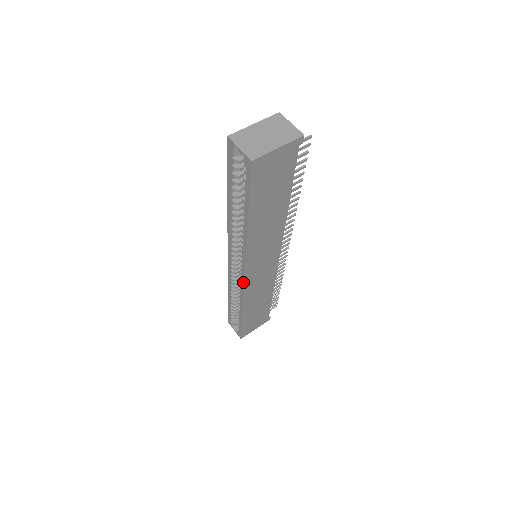
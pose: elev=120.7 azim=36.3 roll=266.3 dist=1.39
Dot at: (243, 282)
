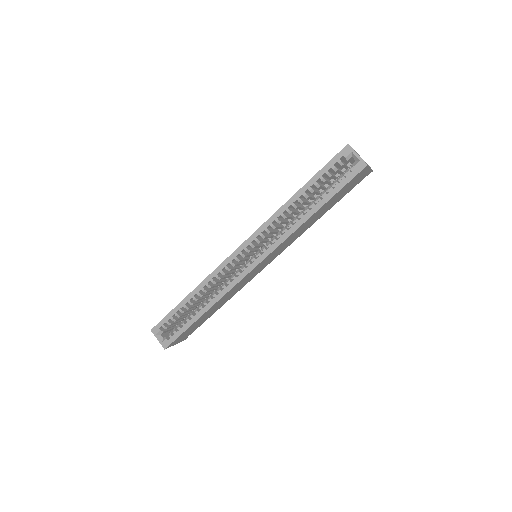
Dot at: (247, 272)
